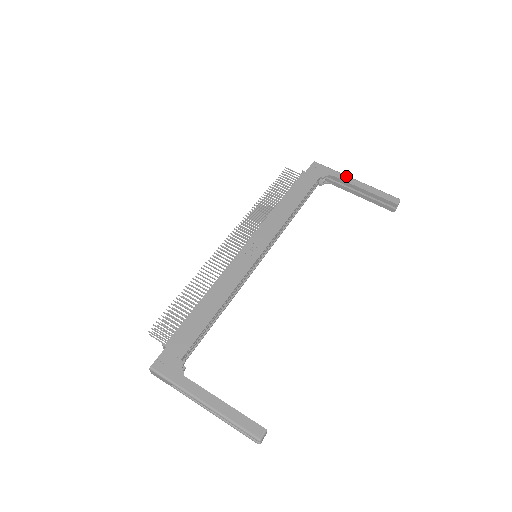
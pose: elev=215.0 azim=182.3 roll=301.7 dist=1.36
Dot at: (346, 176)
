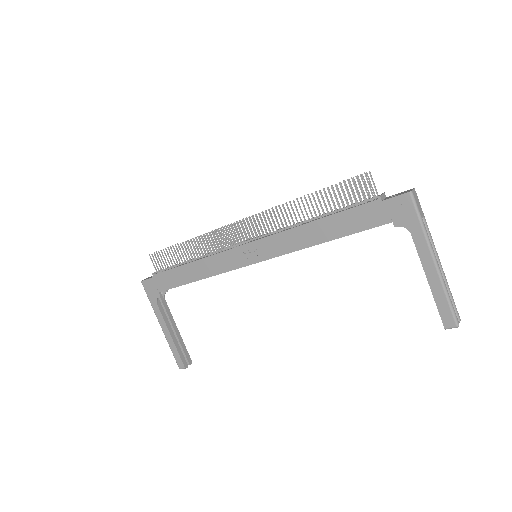
Dot at: (427, 246)
